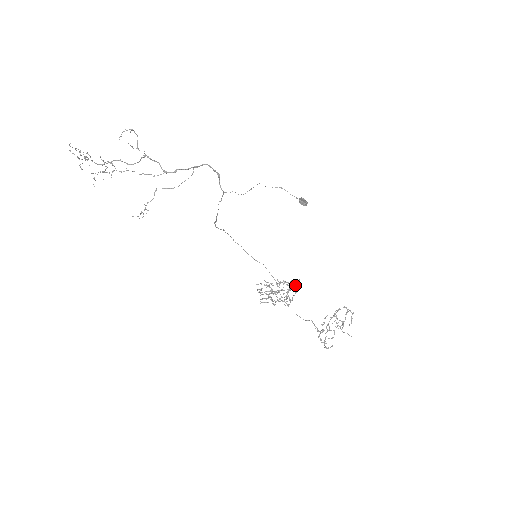
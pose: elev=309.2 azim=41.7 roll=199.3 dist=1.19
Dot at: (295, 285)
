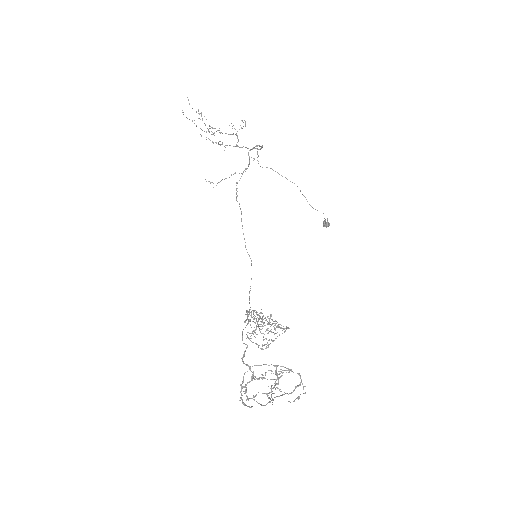
Dot at: occluded
